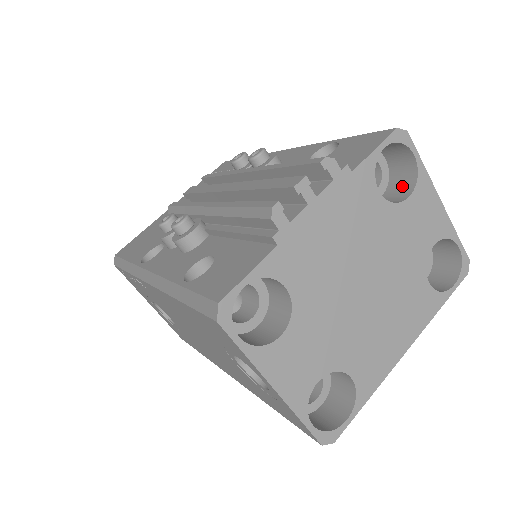
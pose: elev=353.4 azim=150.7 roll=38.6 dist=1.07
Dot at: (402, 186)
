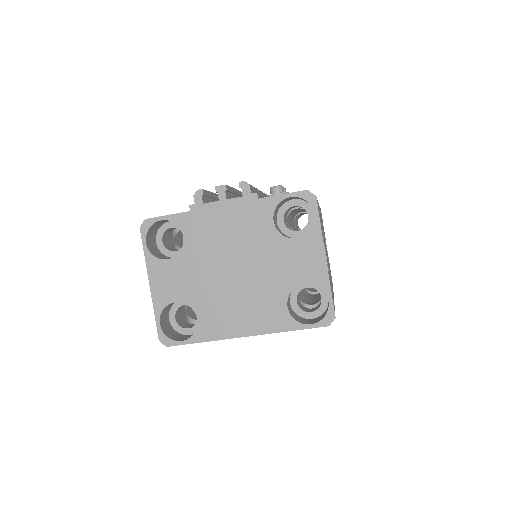
Dot at: occluded
